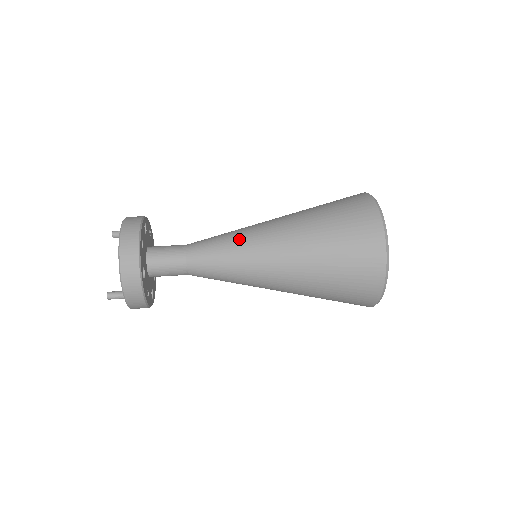
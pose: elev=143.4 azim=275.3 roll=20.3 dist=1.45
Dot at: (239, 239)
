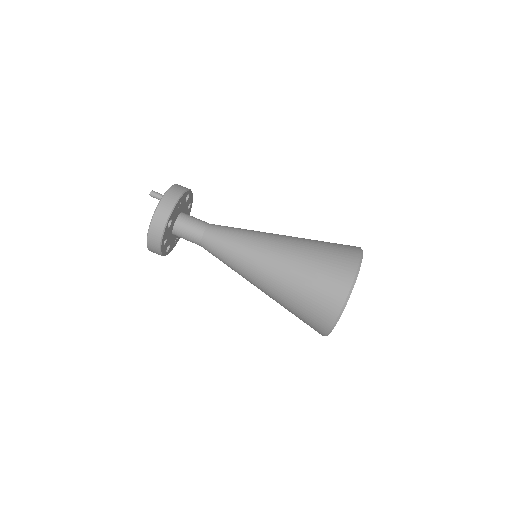
Dot at: (236, 265)
